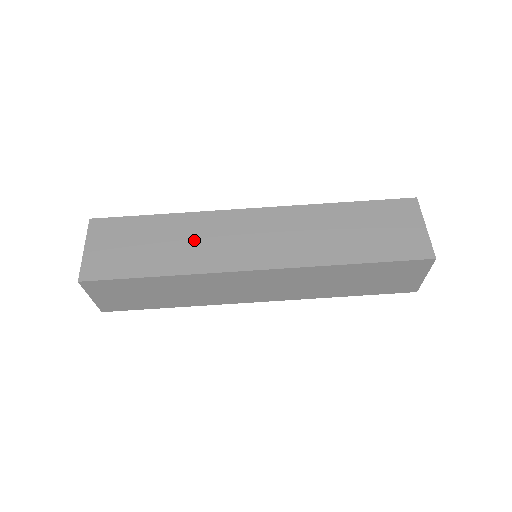
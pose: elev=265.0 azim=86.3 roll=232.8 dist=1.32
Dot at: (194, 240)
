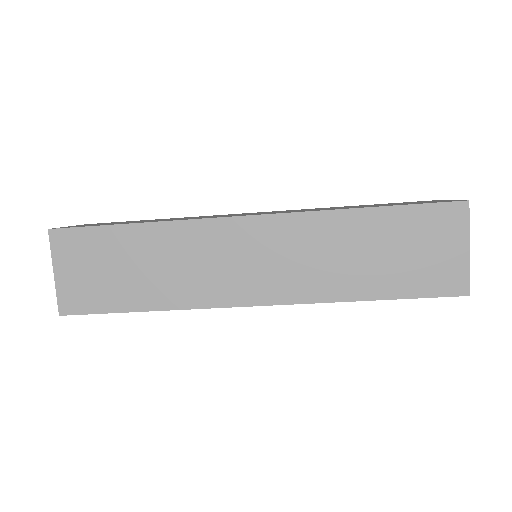
Dot at: (180, 264)
